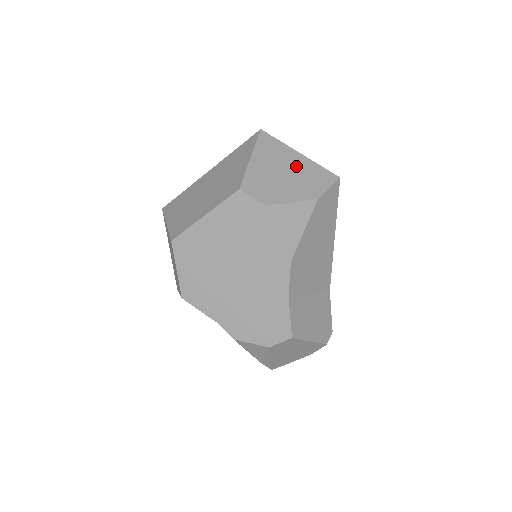
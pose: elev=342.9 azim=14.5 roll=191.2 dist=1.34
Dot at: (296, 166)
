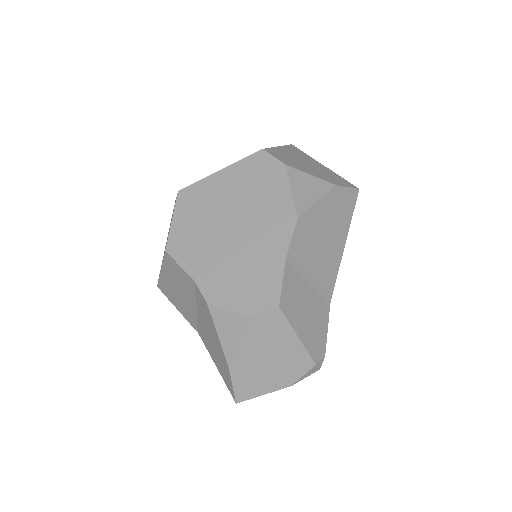
Dot at: (319, 167)
